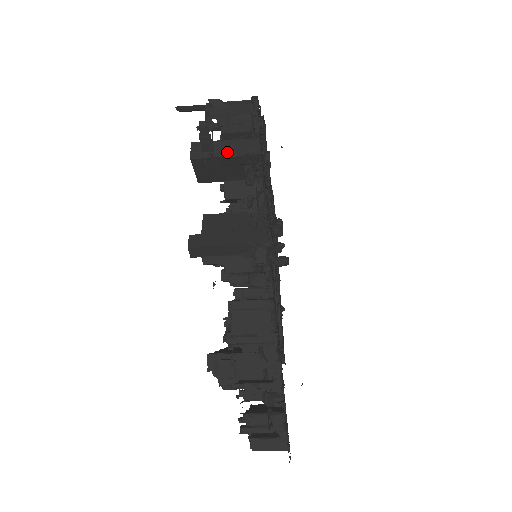
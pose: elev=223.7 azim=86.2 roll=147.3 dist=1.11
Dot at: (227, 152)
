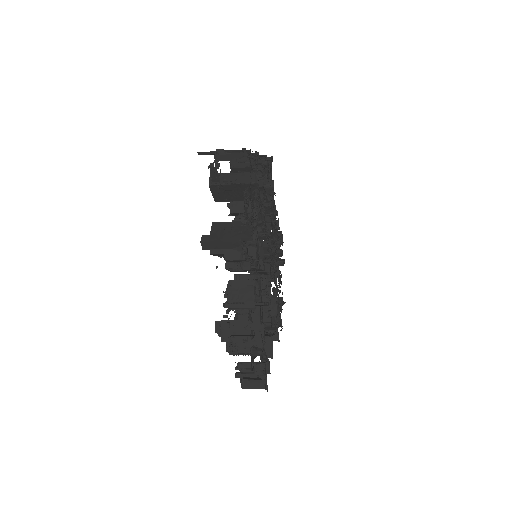
Dot at: (234, 181)
